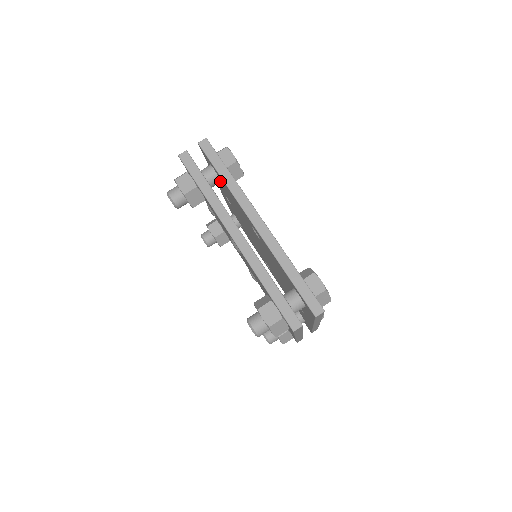
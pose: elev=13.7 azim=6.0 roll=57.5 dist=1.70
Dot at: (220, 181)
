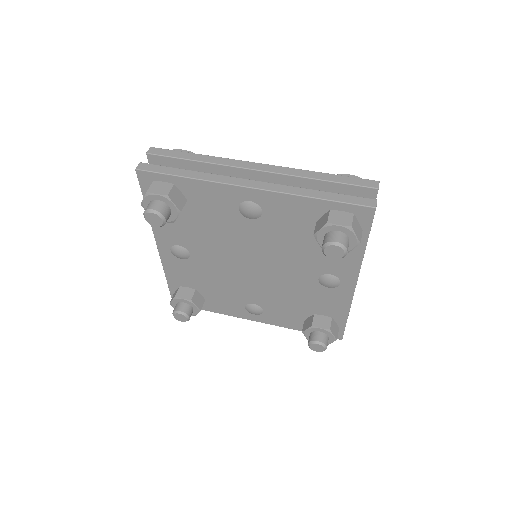
Dot at: occluded
